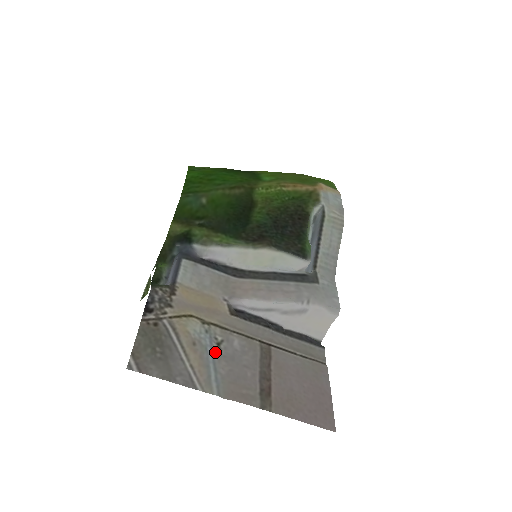
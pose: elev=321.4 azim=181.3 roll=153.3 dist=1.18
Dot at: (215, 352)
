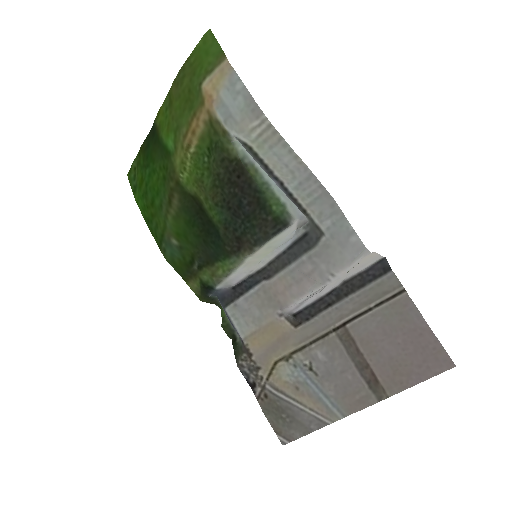
Dot at: (314, 380)
